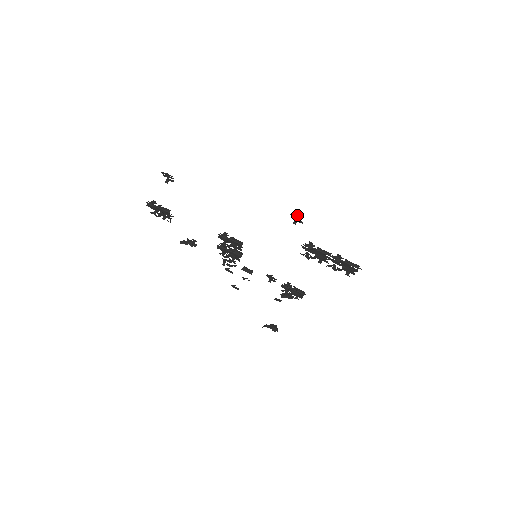
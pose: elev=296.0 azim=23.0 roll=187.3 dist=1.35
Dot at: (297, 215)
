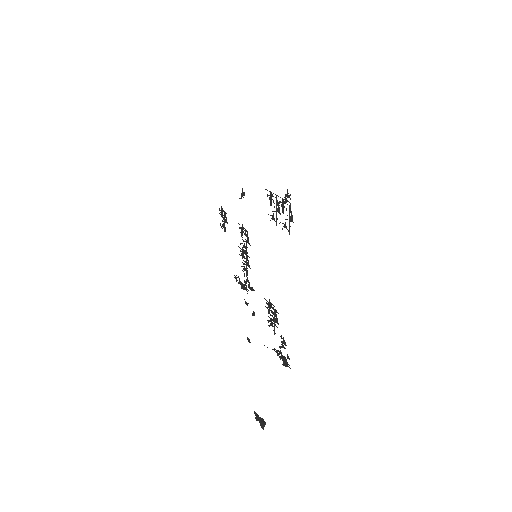
Dot at: (287, 192)
